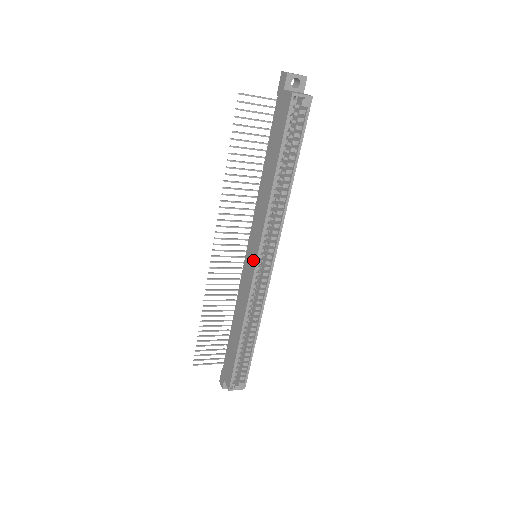
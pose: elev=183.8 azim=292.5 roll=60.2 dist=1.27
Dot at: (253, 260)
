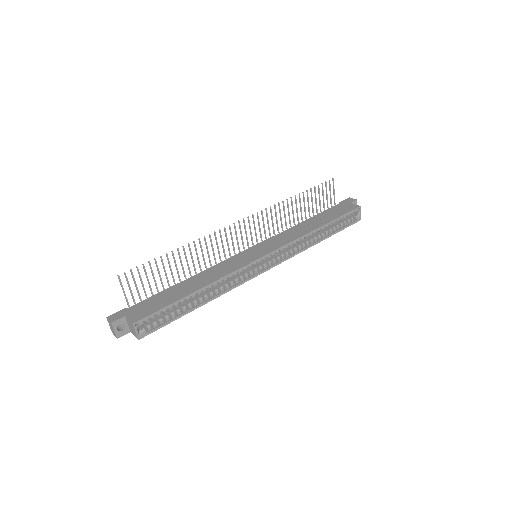
Dot at: (261, 253)
